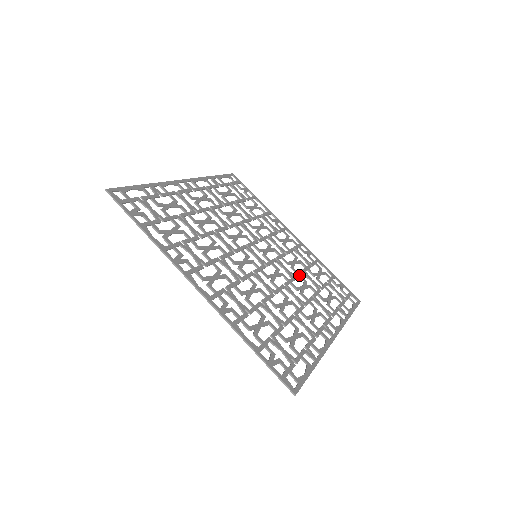
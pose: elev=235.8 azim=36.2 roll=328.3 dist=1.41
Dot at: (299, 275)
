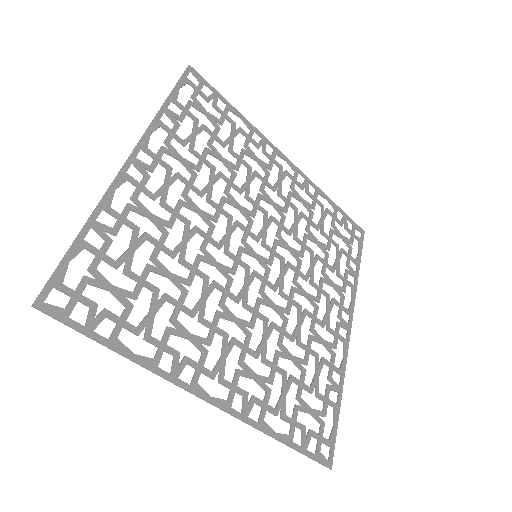
Dot at: (304, 246)
